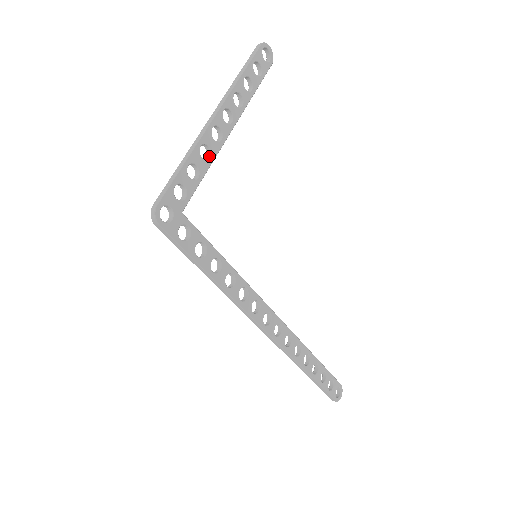
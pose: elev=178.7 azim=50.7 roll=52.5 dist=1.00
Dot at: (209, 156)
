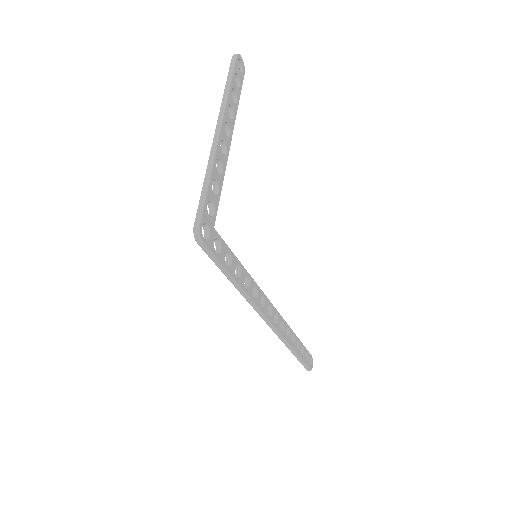
Dot at: (221, 170)
